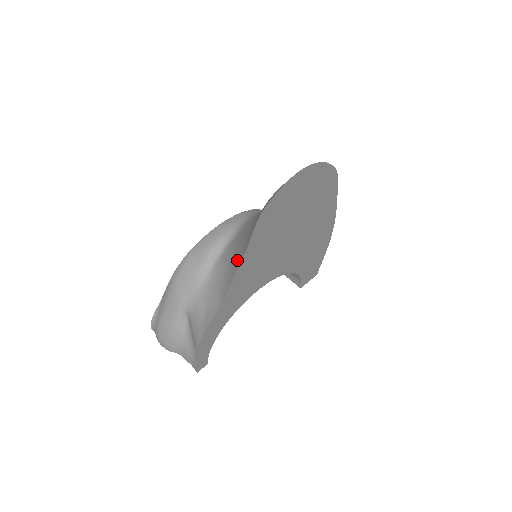
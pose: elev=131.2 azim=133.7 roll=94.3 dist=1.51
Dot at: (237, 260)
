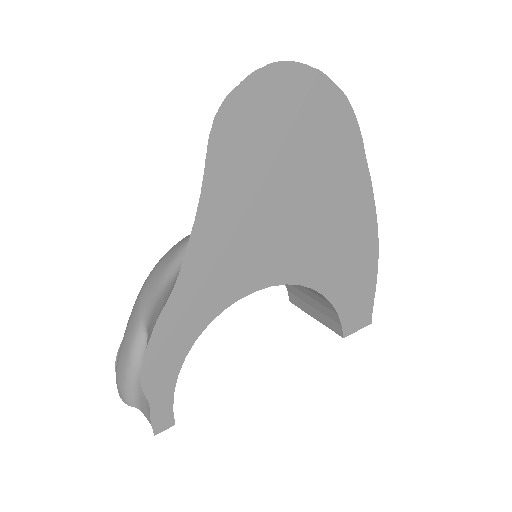
Dot at: occluded
